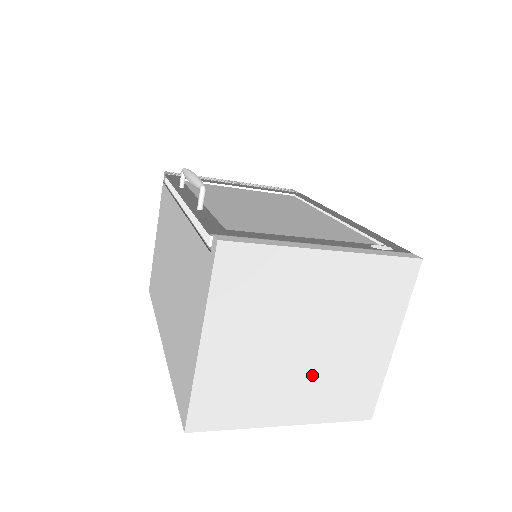
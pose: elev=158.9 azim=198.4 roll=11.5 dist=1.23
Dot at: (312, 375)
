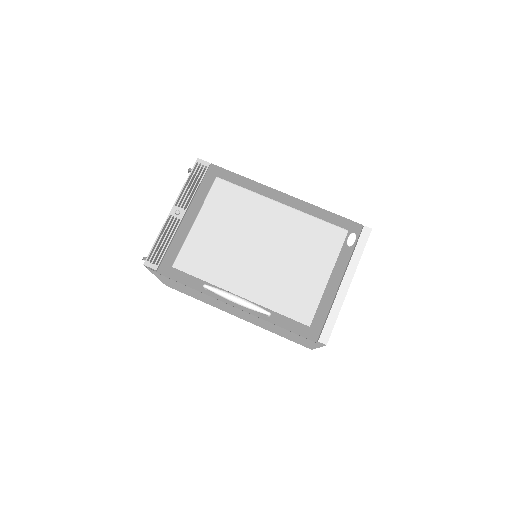
Dot at: occluded
